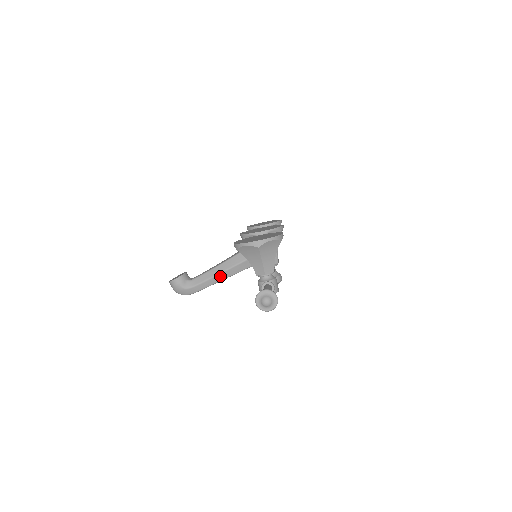
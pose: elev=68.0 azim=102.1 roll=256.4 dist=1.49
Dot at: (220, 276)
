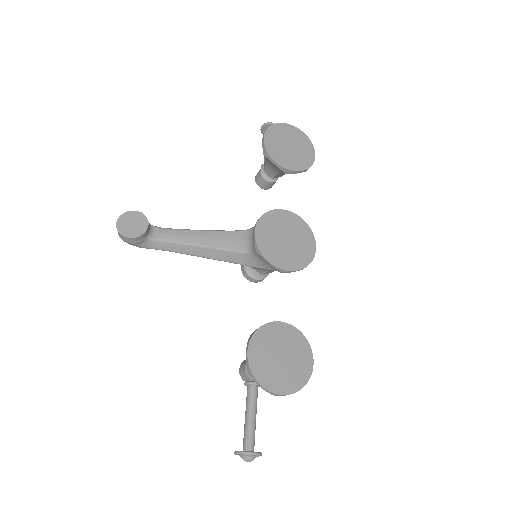
Dot at: occluded
